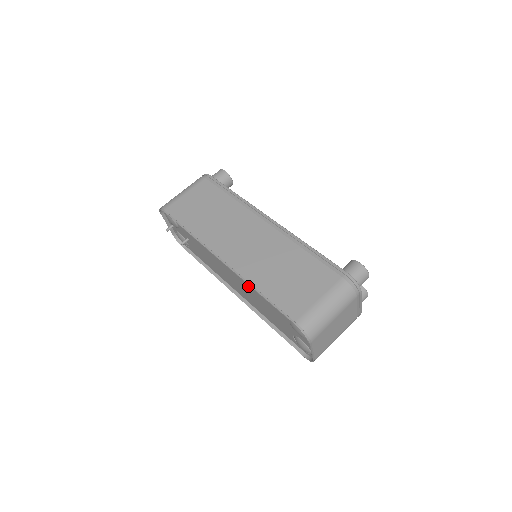
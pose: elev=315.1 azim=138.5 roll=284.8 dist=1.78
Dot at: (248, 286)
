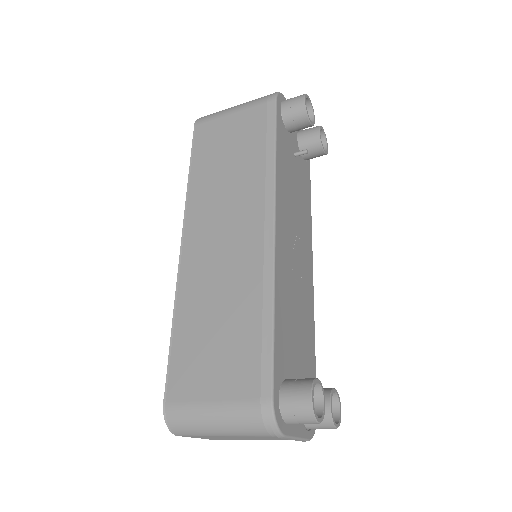
Dot at: occluded
